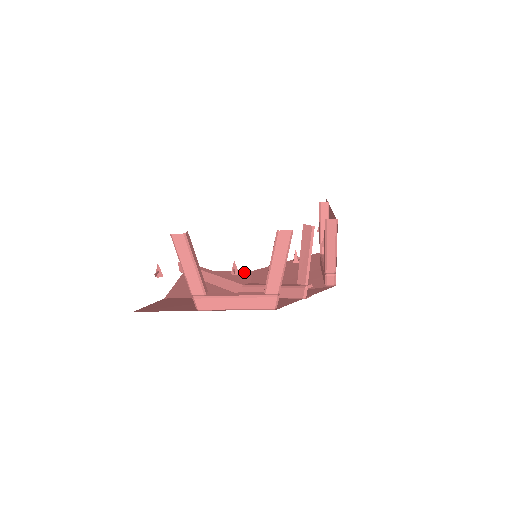
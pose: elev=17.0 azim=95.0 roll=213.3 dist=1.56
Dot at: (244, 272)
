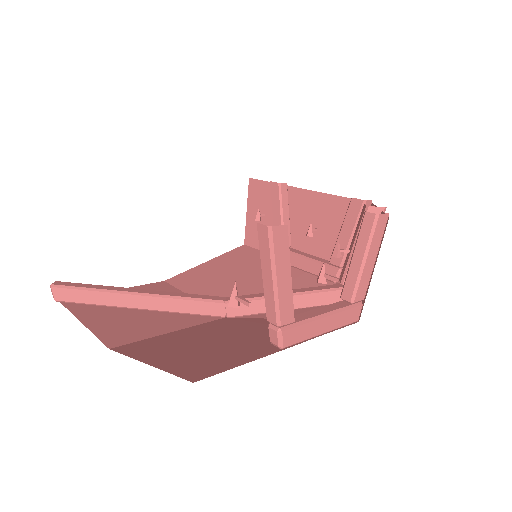
Dot at: (156, 285)
